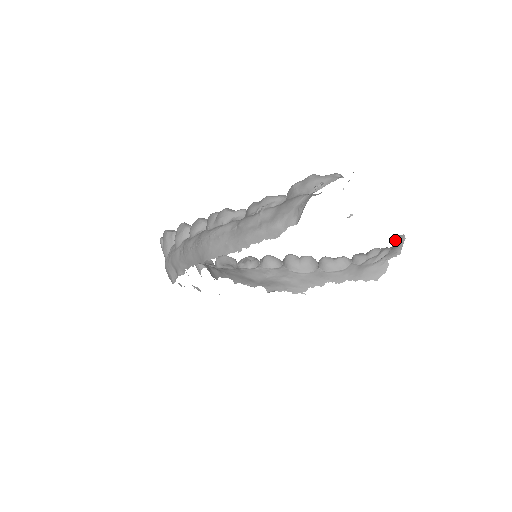
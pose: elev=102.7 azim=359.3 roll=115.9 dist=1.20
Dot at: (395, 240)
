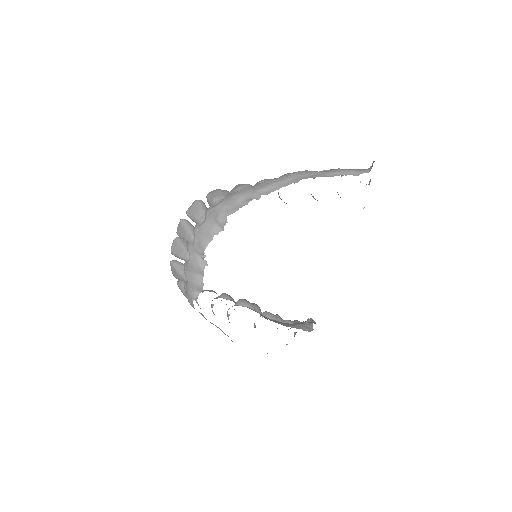
Dot at: (305, 321)
